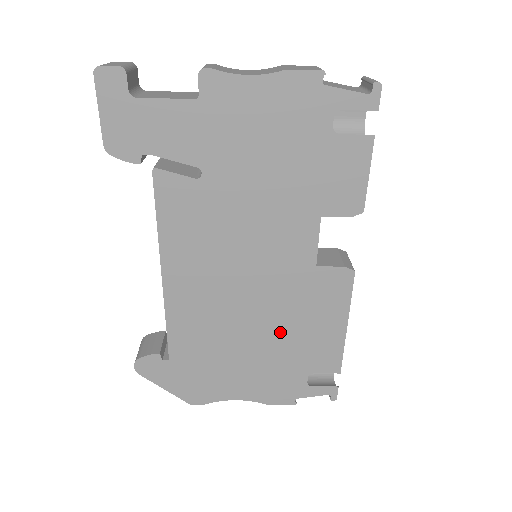
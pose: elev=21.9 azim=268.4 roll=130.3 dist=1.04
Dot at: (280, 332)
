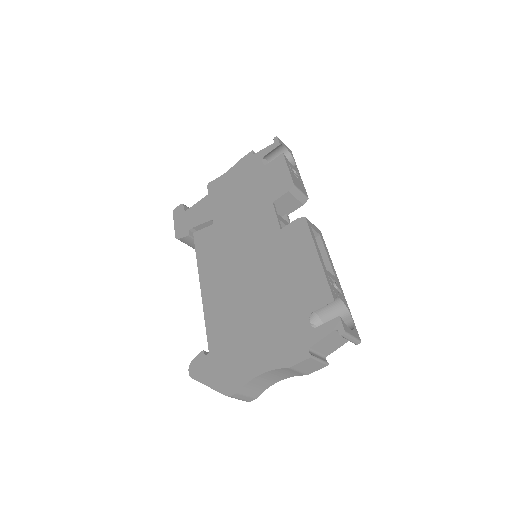
Dot at: (275, 288)
